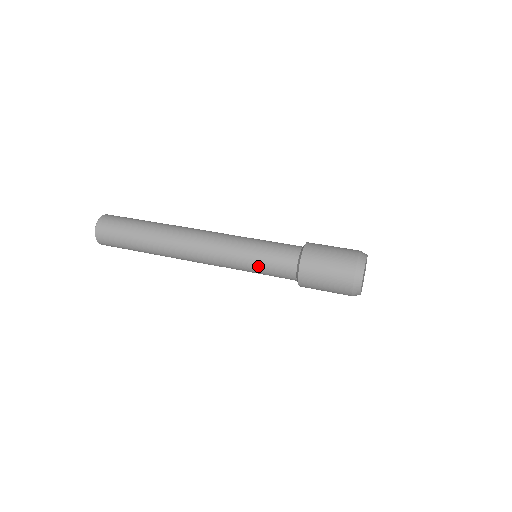
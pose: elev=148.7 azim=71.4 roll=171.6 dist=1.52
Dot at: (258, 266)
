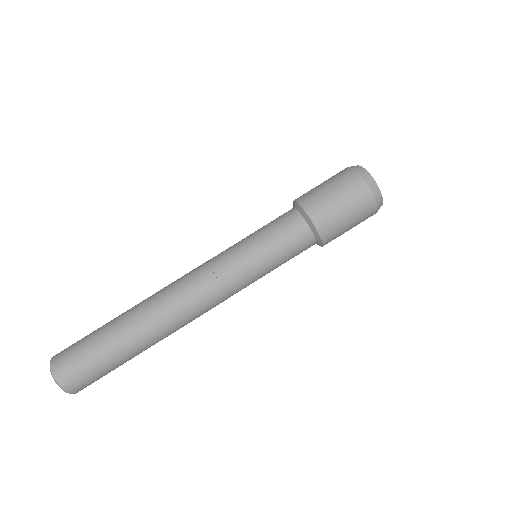
Dot at: occluded
